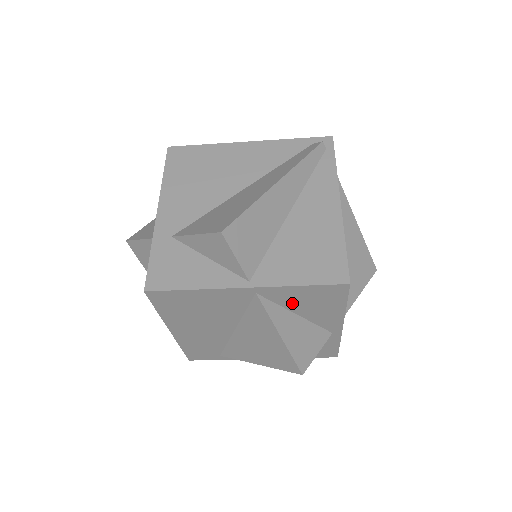
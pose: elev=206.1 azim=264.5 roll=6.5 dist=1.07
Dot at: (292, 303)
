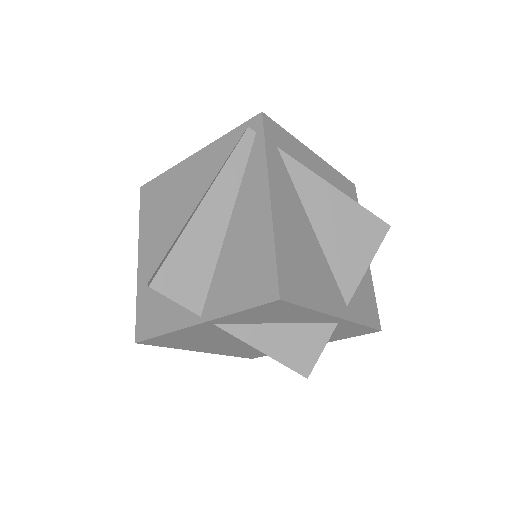
Dot at: (257, 320)
